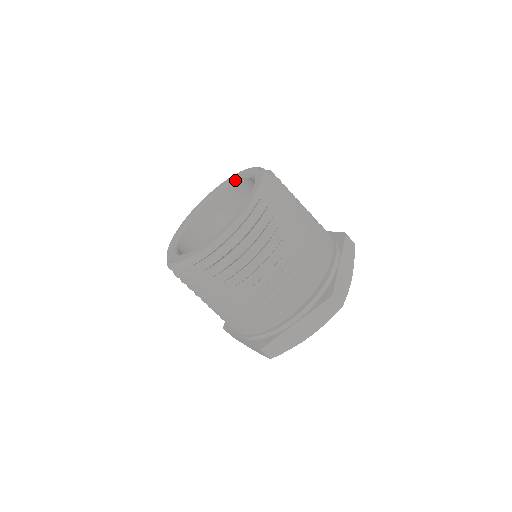
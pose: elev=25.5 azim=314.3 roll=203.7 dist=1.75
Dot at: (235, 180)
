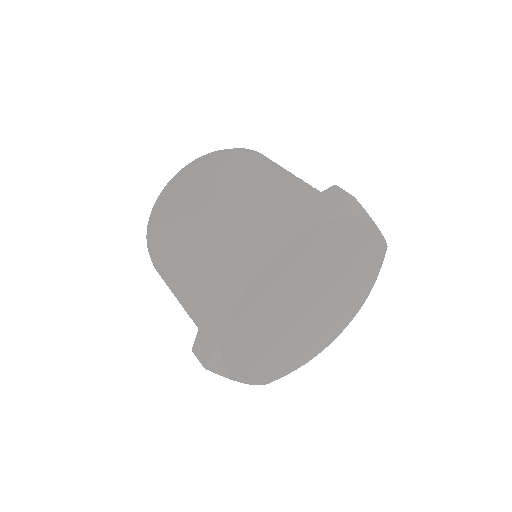
Dot at: occluded
